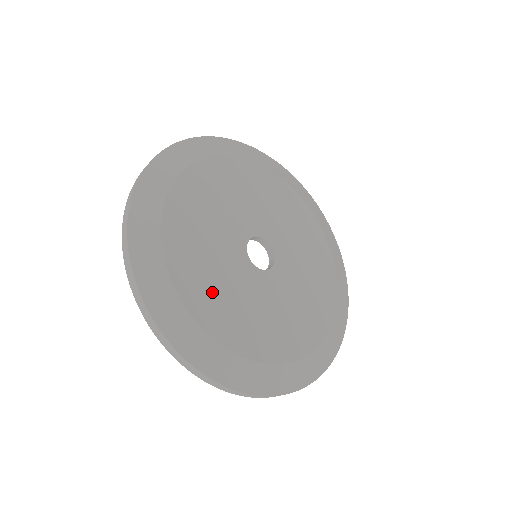
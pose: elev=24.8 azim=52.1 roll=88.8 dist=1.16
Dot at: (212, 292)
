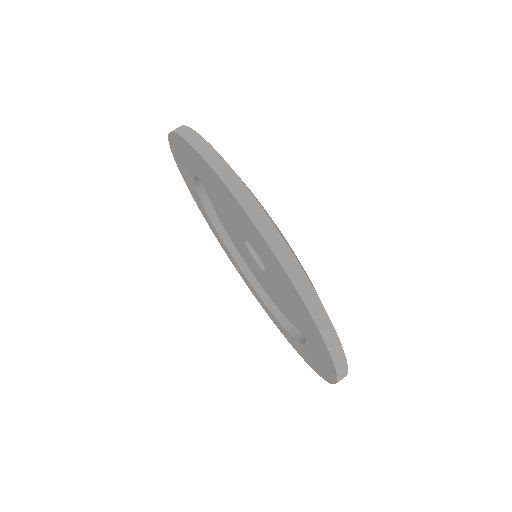
Dot at: occluded
